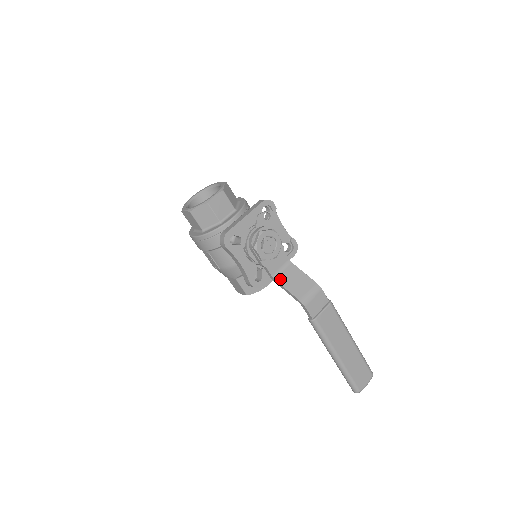
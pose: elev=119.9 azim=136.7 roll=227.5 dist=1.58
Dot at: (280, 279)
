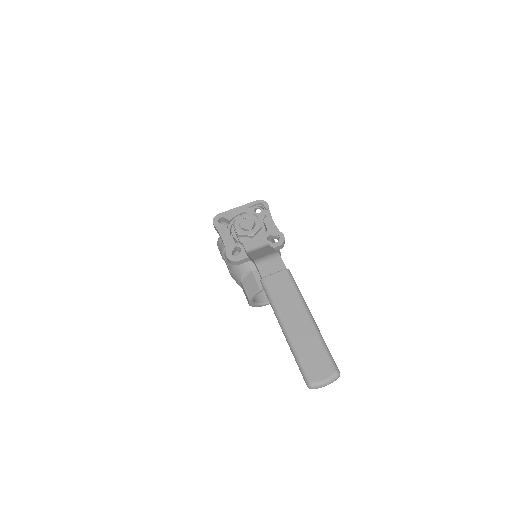
Dot at: (251, 253)
